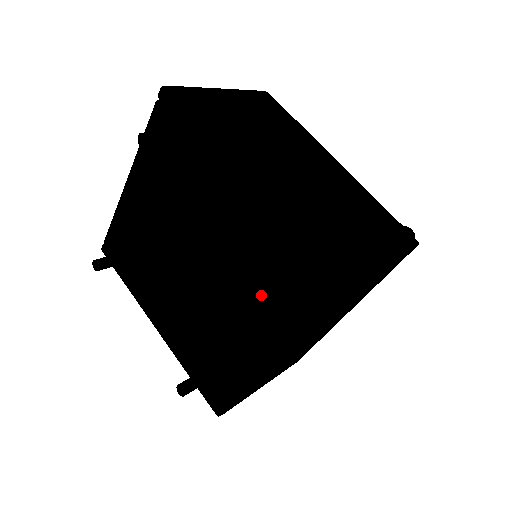
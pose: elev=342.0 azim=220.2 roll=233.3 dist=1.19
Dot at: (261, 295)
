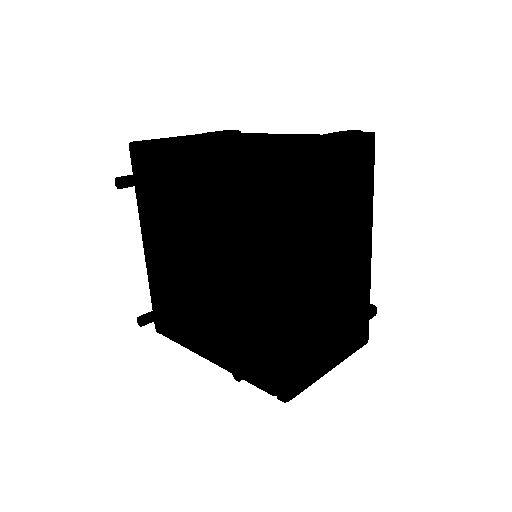
Dot at: (235, 341)
